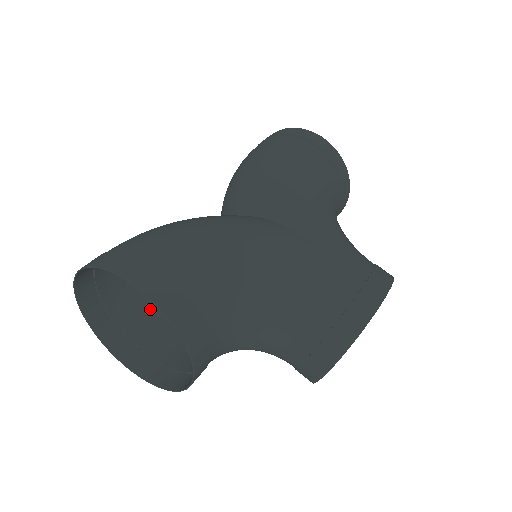
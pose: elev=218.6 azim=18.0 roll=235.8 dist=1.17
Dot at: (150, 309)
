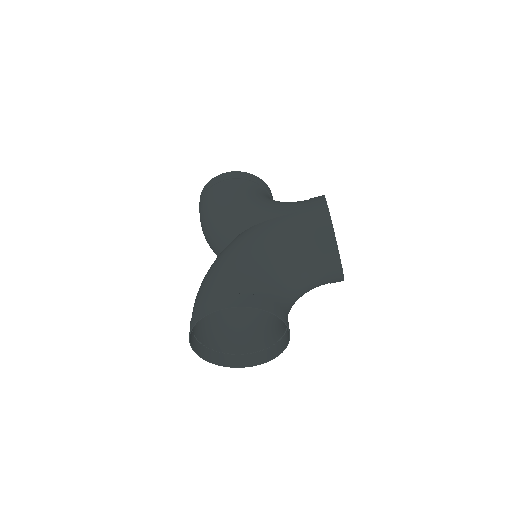
Dot at: (236, 333)
